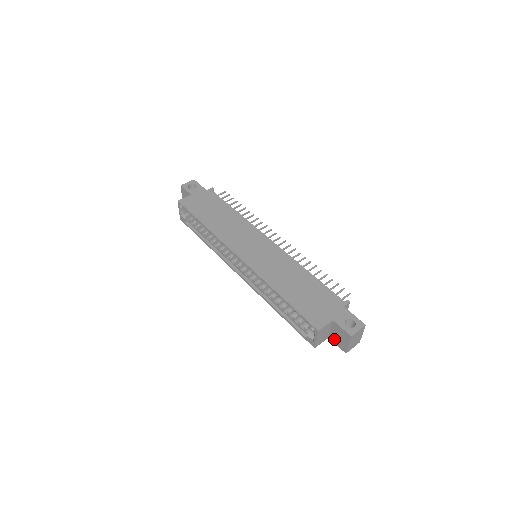
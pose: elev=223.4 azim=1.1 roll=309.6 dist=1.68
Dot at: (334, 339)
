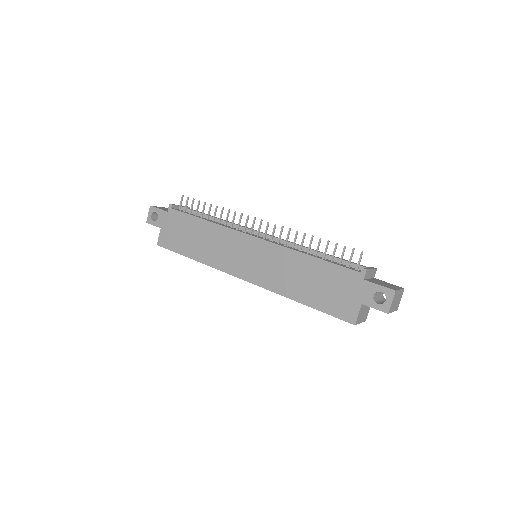
Dot at: occluded
